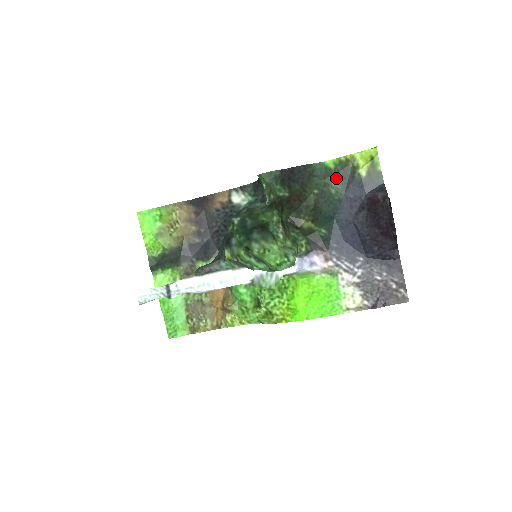
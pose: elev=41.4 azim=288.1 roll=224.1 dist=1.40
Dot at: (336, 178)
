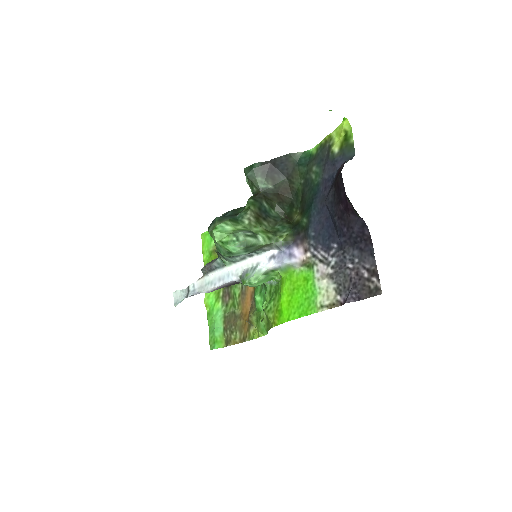
Dot at: (316, 162)
